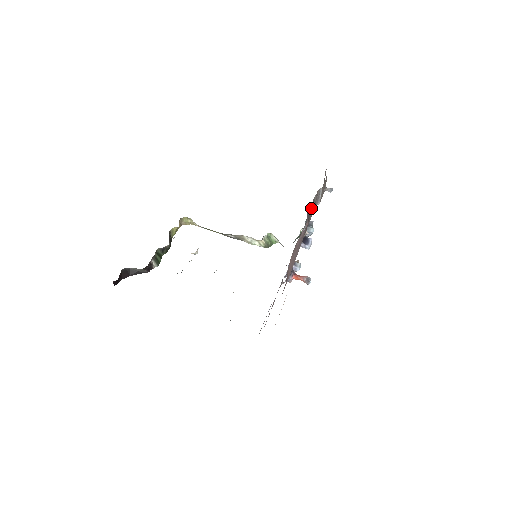
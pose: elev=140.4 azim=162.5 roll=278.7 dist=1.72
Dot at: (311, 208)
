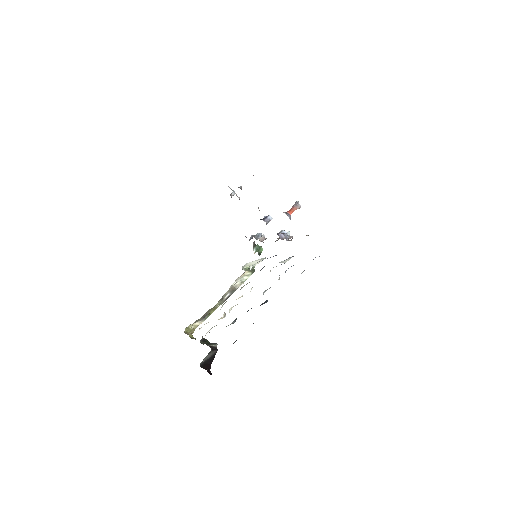
Dot at: occluded
